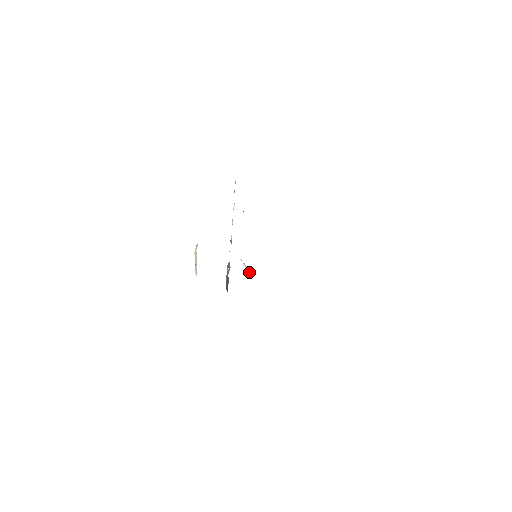
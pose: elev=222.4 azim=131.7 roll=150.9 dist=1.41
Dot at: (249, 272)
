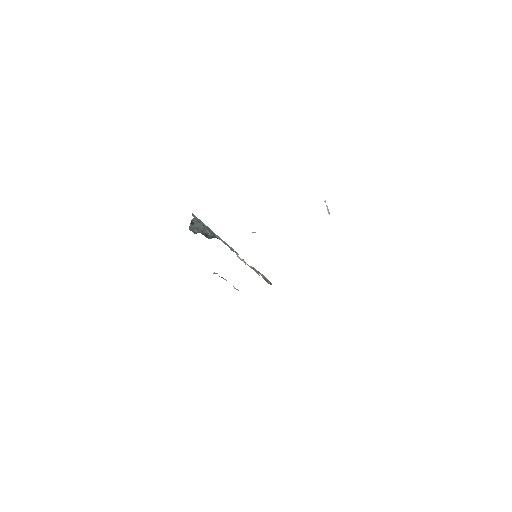
Dot at: occluded
